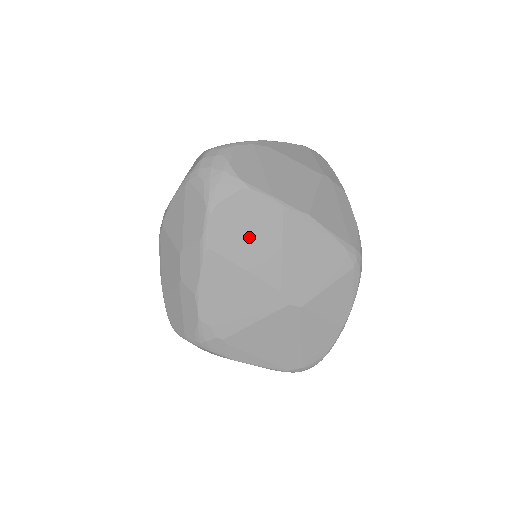
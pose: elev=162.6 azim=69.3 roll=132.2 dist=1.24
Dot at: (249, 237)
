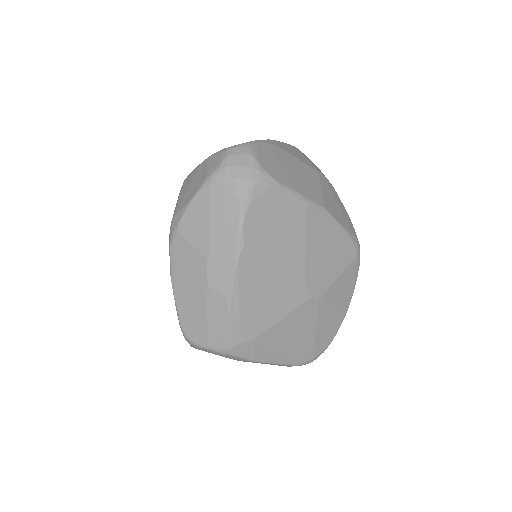
Dot at: (279, 234)
